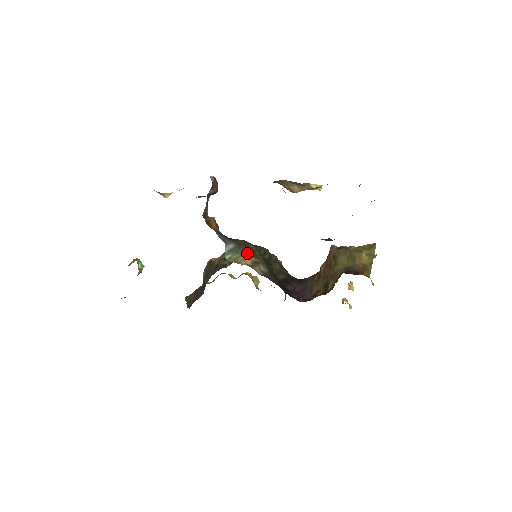
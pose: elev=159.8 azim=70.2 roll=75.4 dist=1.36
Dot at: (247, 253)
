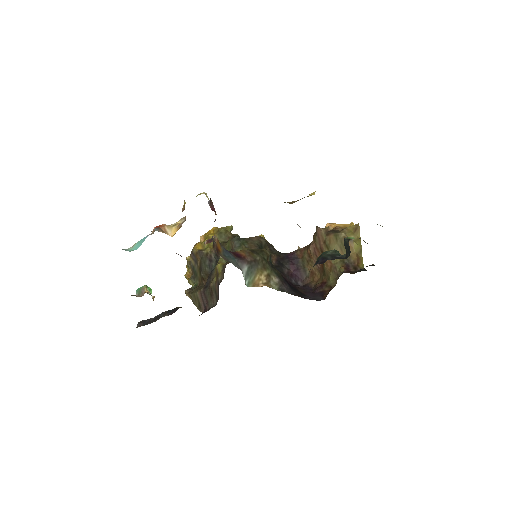
Dot at: (258, 269)
